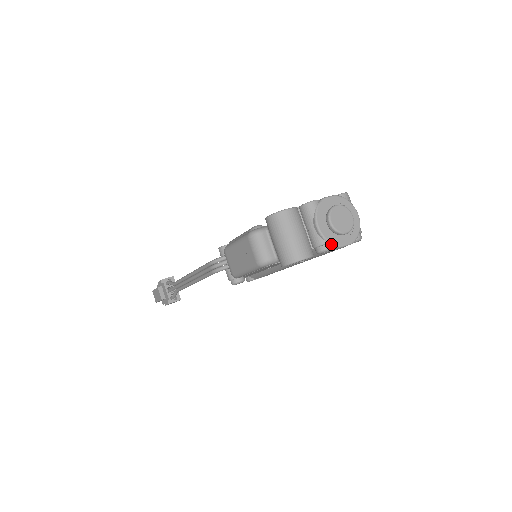
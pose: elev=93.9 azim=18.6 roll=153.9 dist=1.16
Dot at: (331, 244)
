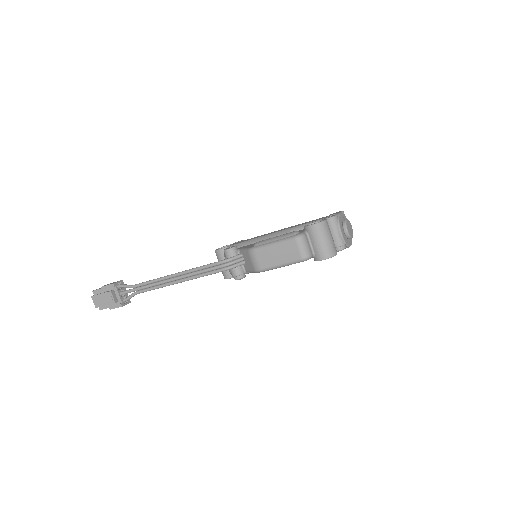
Dot at: (346, 245)
